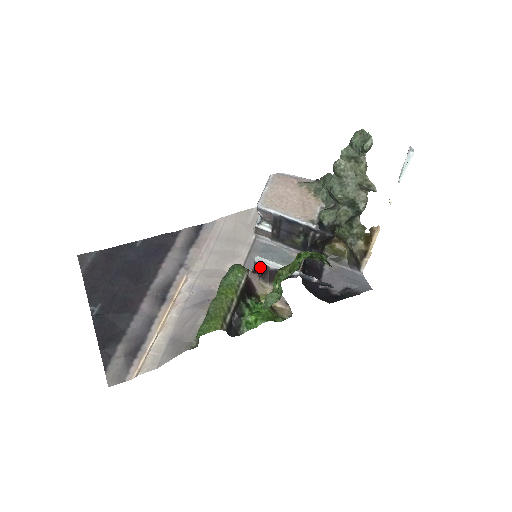
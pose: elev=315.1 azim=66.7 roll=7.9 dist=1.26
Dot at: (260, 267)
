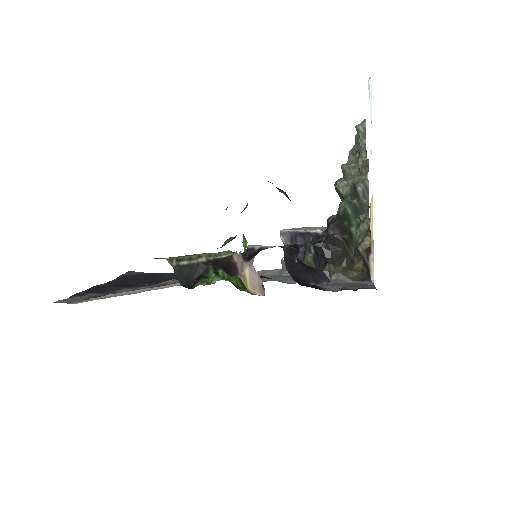
Dot at: (247, 249)
